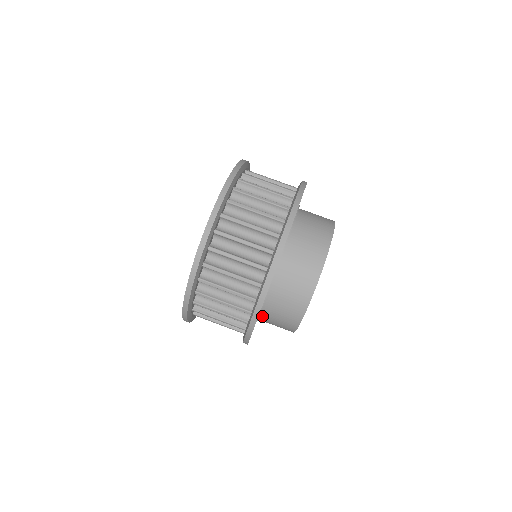
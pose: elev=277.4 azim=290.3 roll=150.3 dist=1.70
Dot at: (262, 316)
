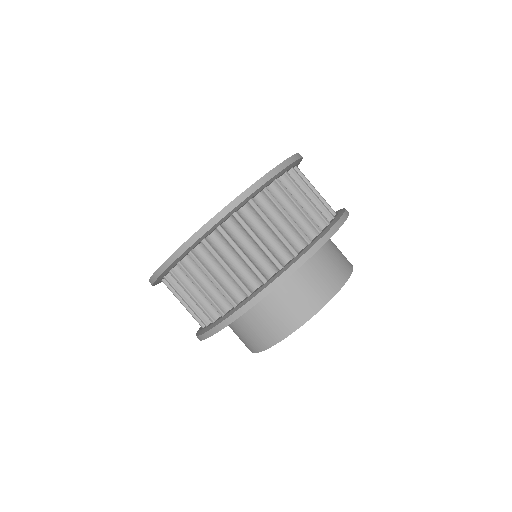
Dot at: occluded
